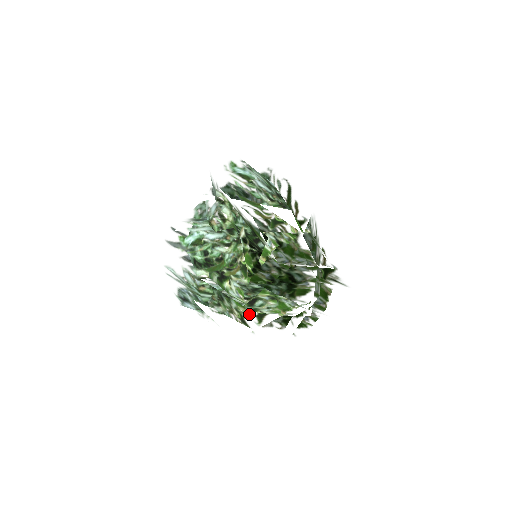
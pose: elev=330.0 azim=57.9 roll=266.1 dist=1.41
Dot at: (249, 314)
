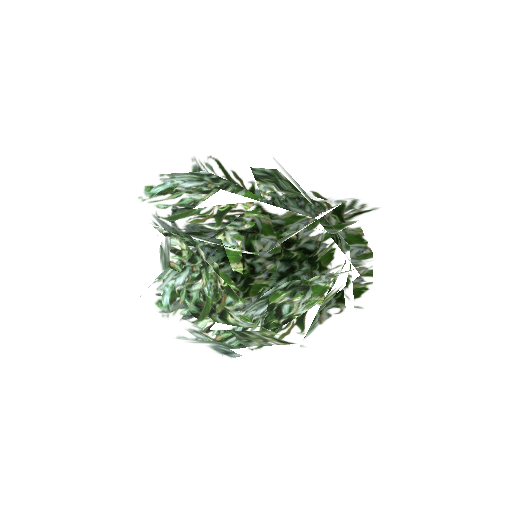
Dot at: (288, 327)
